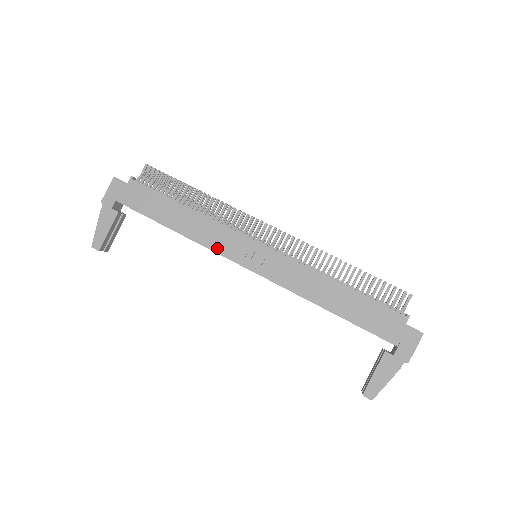
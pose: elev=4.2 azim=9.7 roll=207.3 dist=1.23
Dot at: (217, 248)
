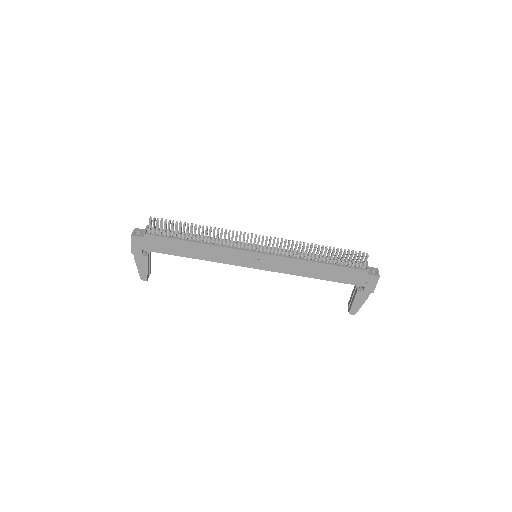
Dot at: (228, 262)
